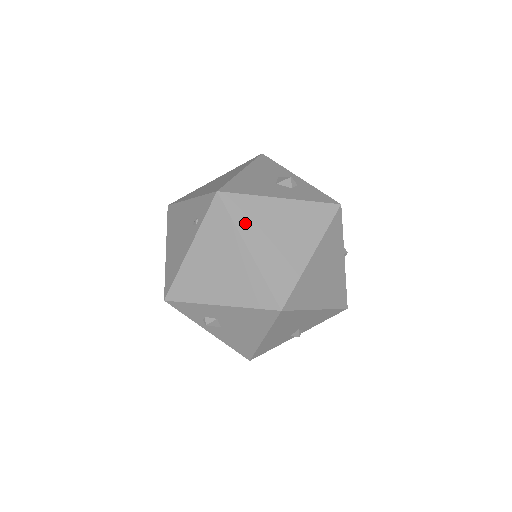
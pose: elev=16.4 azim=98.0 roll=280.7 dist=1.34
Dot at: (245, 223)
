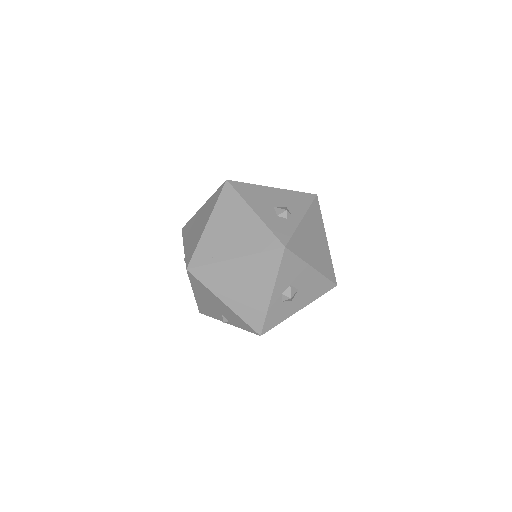
Dot at: (221, 208)
